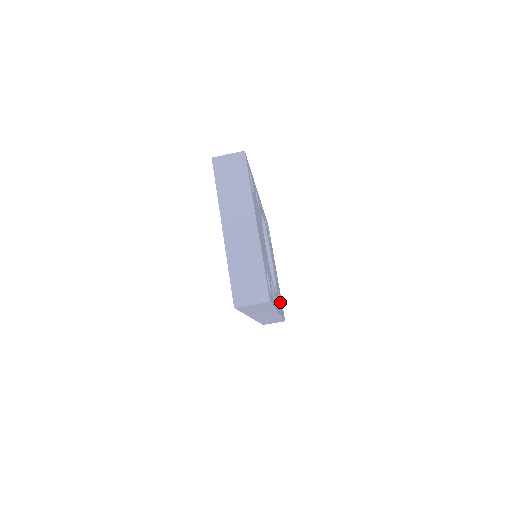
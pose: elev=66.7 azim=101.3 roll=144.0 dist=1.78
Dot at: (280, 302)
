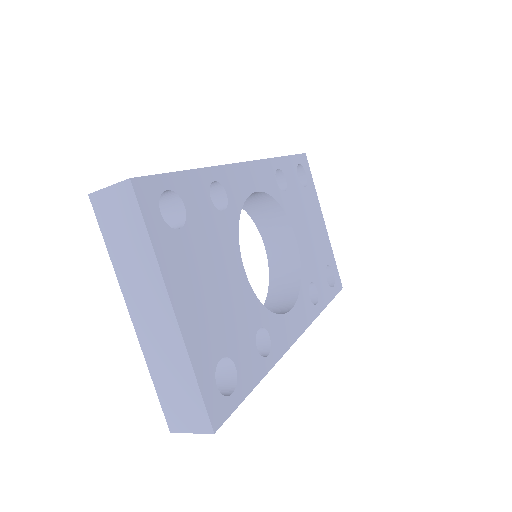
Dot at: (322, 282)
